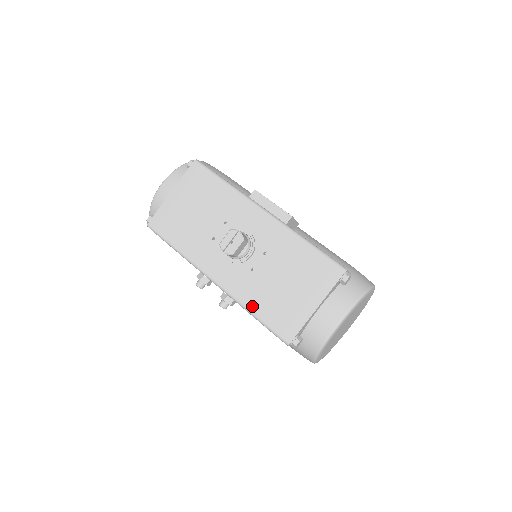
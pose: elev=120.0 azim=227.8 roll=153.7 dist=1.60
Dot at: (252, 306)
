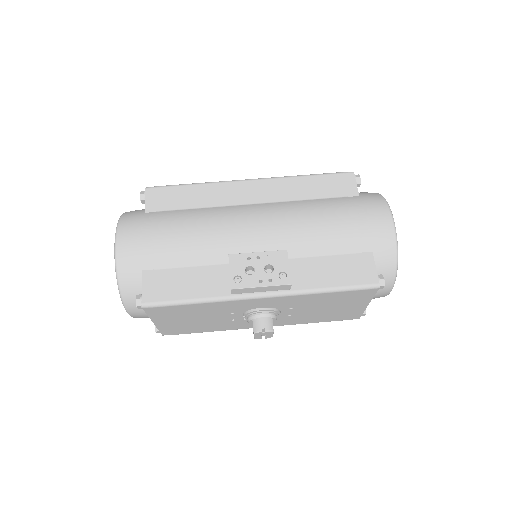
Dot at: (310, 322)
